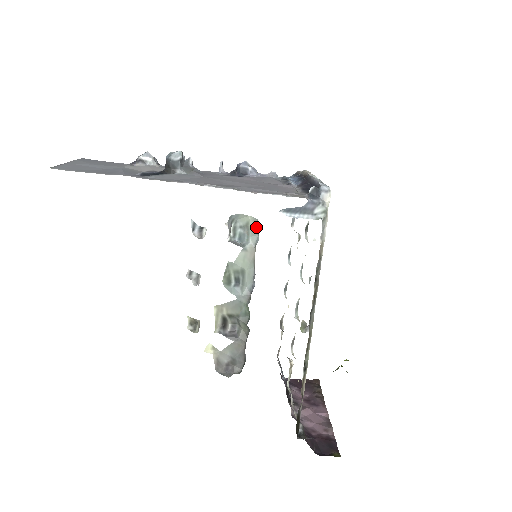
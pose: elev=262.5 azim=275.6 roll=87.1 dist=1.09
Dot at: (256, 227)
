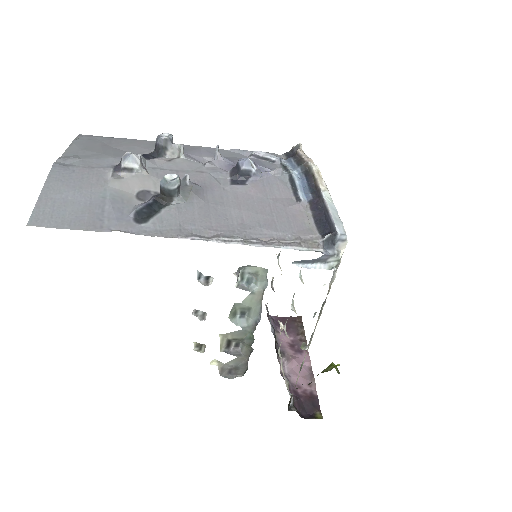
Dot at: (266, 275)
